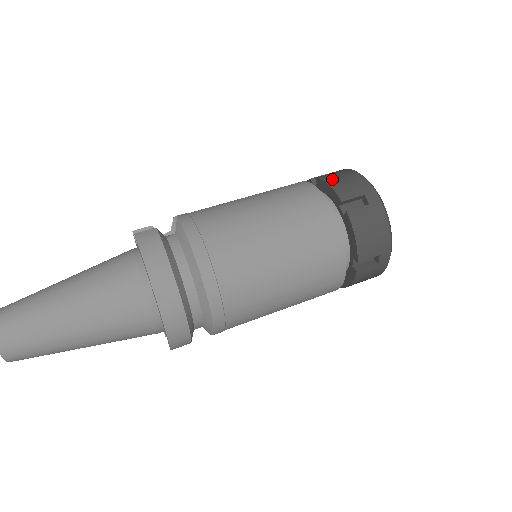
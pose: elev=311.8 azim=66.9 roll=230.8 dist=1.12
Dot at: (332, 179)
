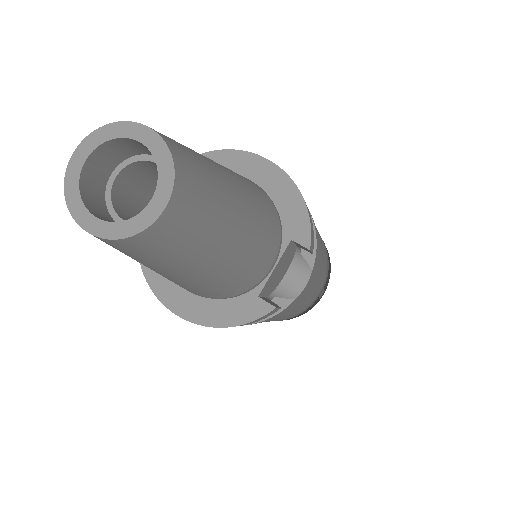
Dot at: occluded
